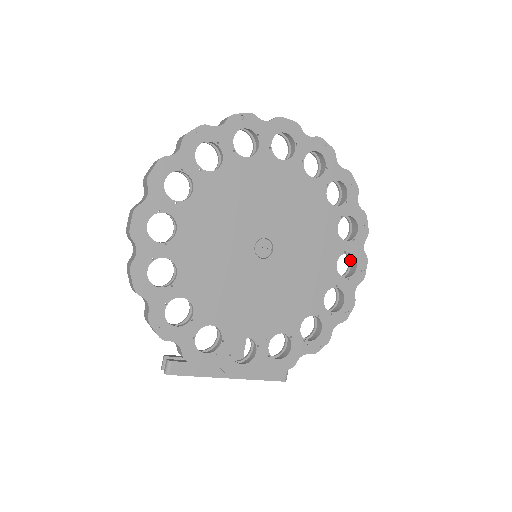
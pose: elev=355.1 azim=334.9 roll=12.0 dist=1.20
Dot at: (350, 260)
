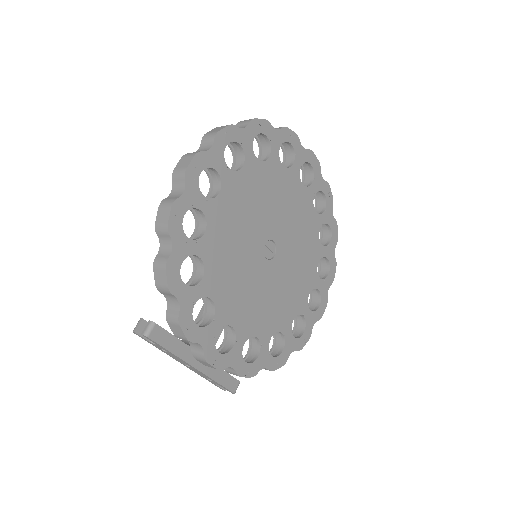
Dot at: (311, 299)
